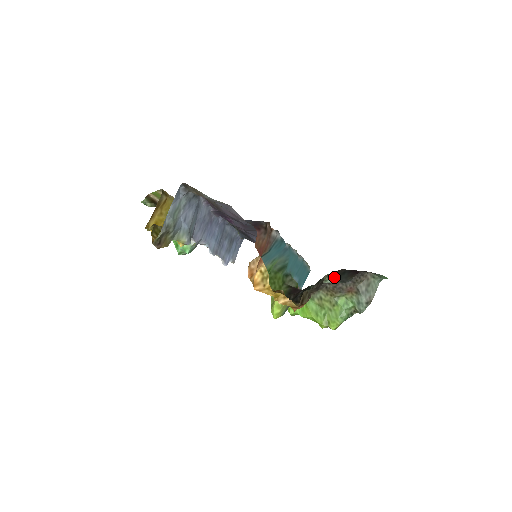
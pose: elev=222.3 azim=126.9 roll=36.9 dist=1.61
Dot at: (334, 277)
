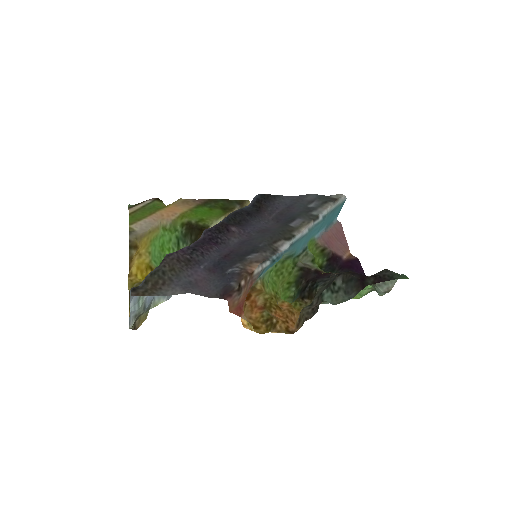
Dot at: (339, 285)
